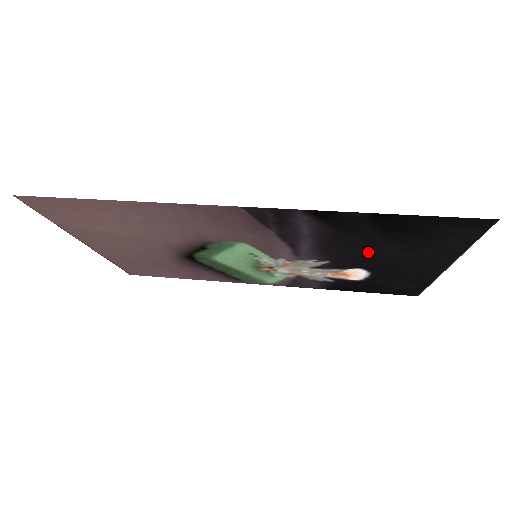
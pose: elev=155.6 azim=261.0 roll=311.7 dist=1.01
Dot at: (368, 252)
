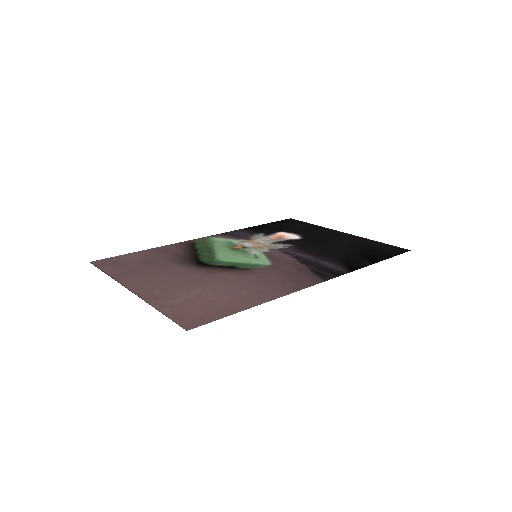
Dot at: (327, 246)
